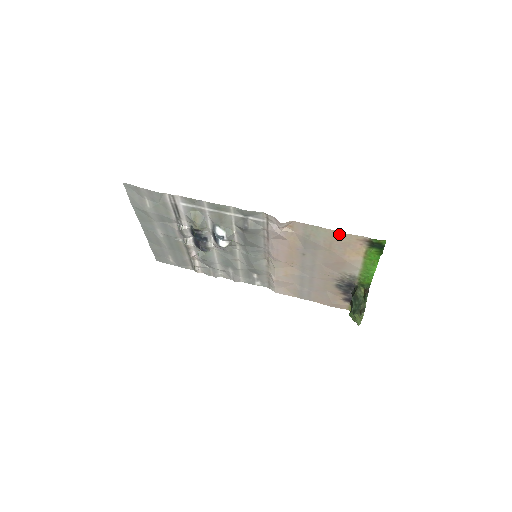
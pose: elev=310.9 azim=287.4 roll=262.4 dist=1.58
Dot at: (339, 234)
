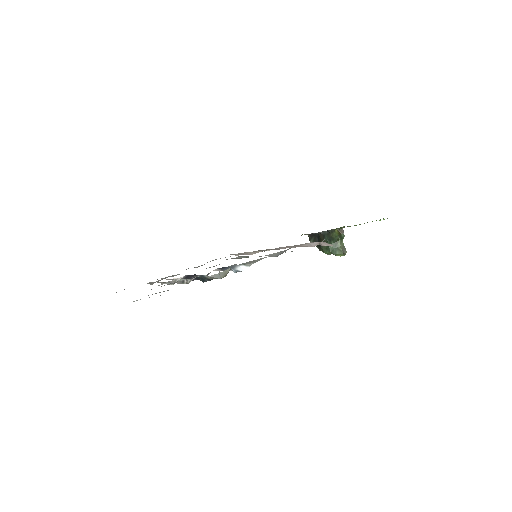
Dot at: occluded
